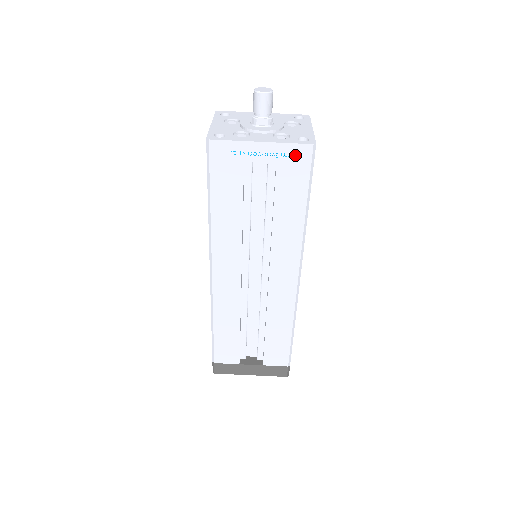
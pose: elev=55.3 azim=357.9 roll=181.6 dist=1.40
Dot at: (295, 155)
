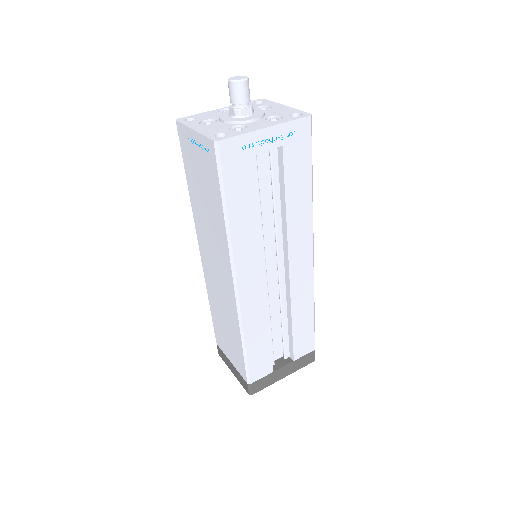
Dot at: (297, 131)
